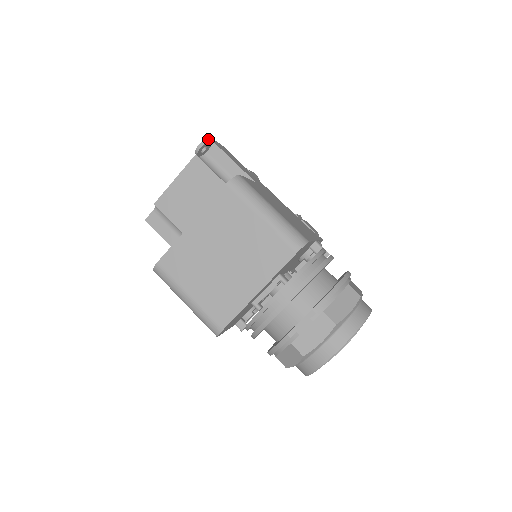
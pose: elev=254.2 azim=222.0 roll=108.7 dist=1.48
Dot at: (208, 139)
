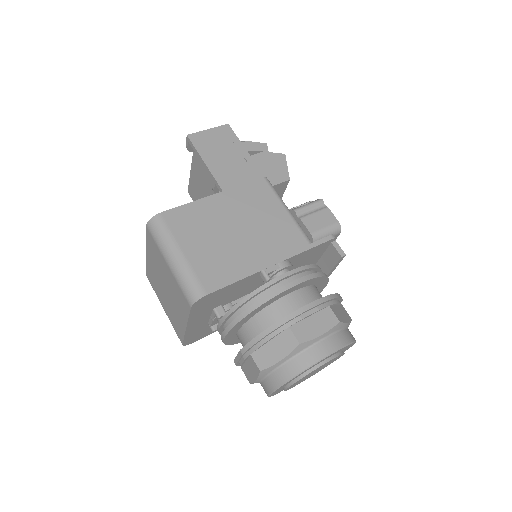
Dot at: (188, 139)
